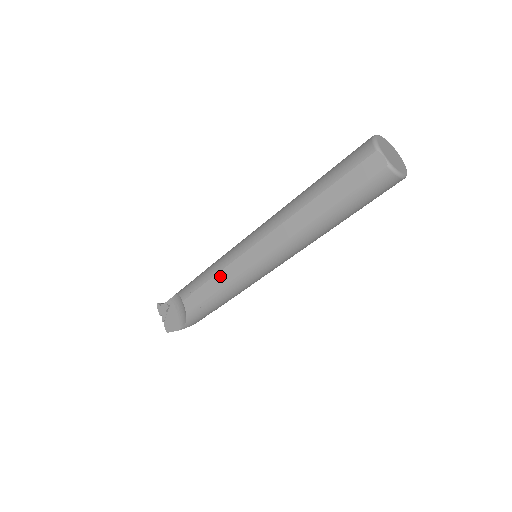
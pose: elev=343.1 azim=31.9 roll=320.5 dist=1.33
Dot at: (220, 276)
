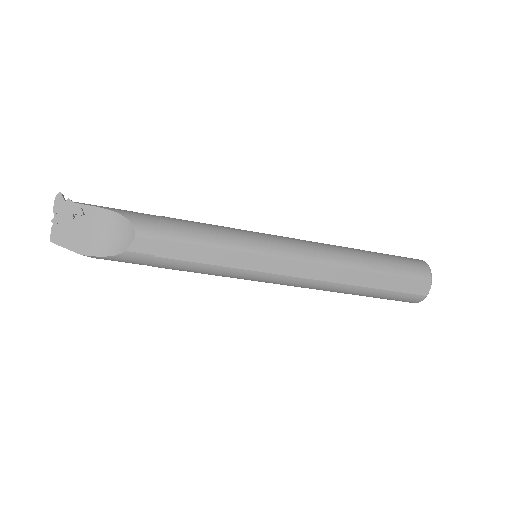
Dot at: (219, 253)
